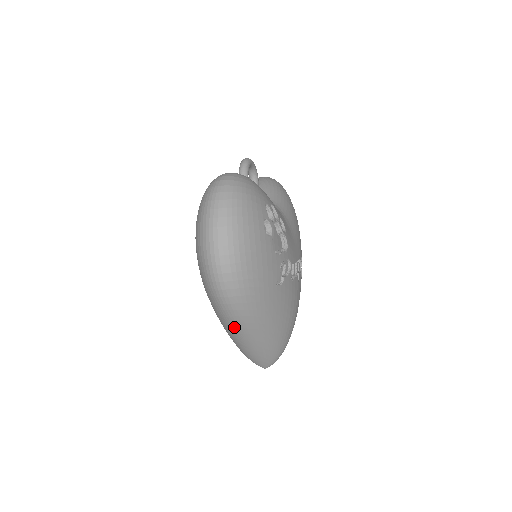
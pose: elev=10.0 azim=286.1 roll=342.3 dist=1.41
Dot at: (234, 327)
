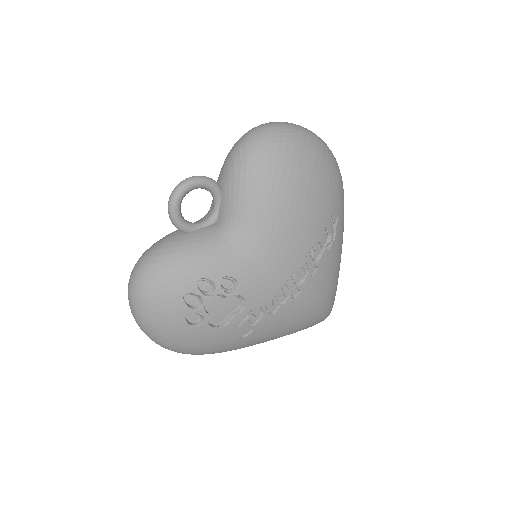
Dot at: occluded
